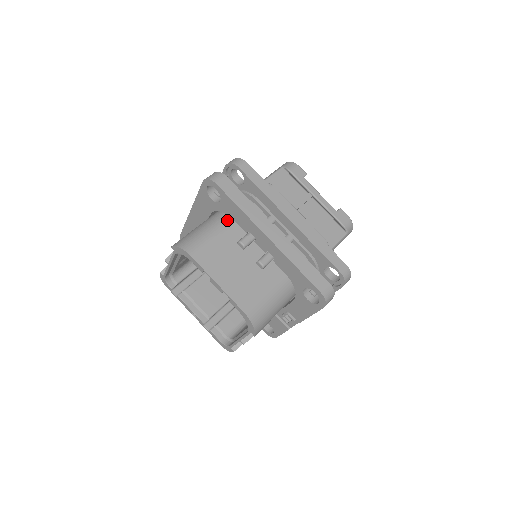
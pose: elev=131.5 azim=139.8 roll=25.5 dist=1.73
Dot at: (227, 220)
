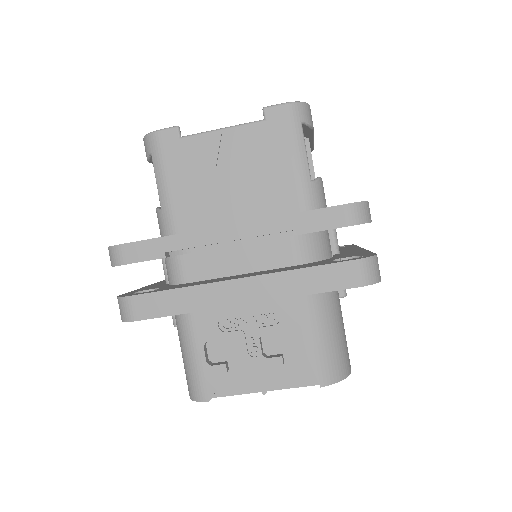
Dot at: occluded
